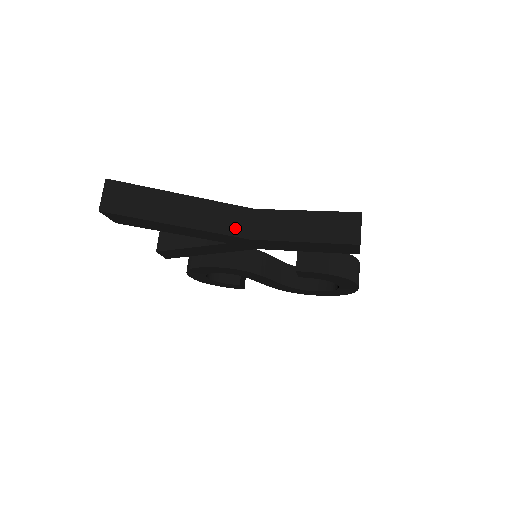
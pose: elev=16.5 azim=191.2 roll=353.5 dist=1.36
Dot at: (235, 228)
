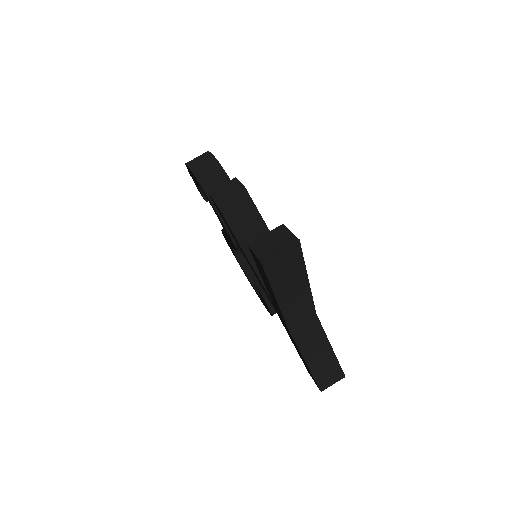
Dot at: (294, 319)
